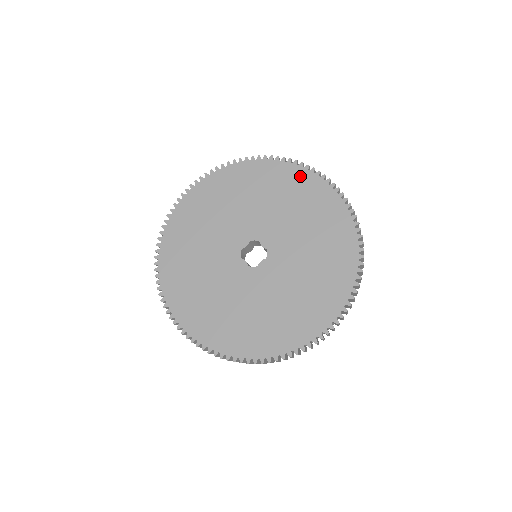
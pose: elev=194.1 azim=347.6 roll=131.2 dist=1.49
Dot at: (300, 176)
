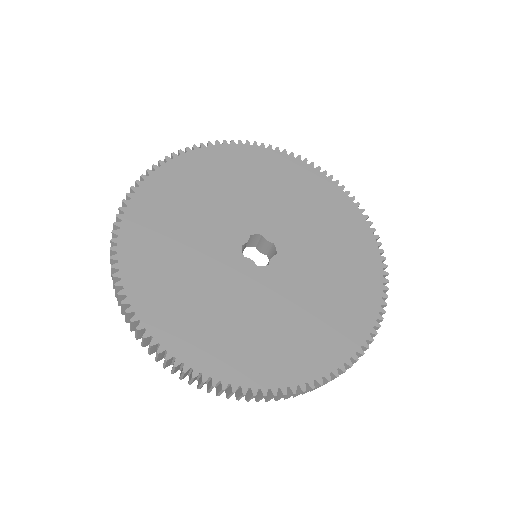
Dot at: (287, 163)
